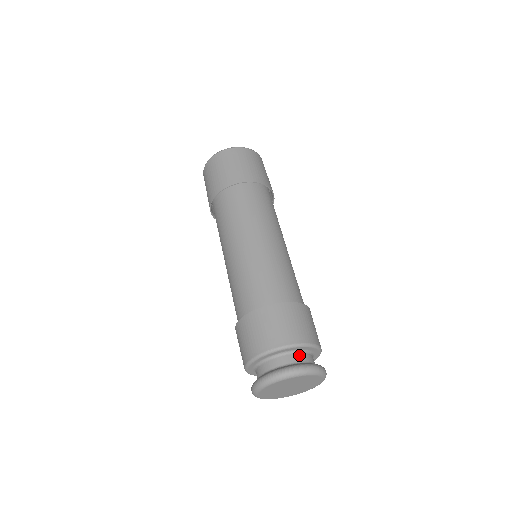
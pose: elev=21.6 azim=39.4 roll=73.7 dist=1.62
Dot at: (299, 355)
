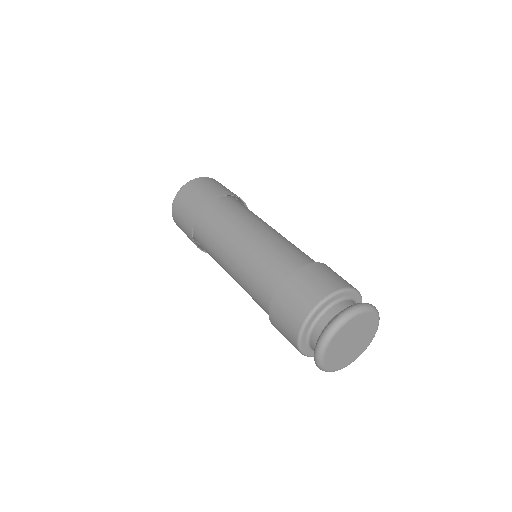
Dot at: (341, 304)
